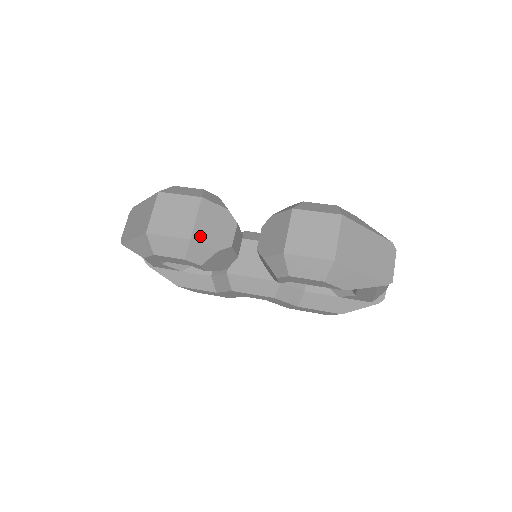
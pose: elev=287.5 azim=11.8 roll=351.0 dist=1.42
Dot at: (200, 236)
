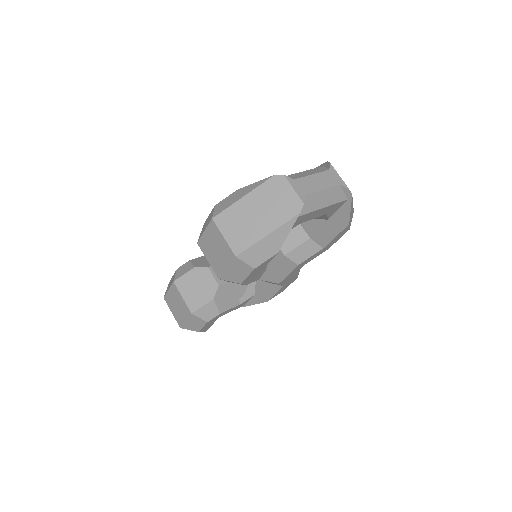
Dot at: (195, 305)
